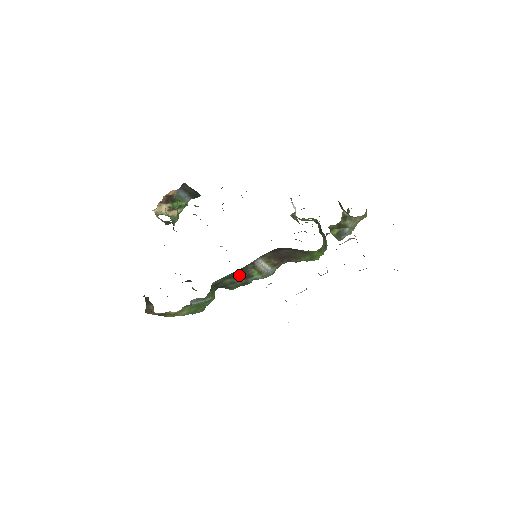
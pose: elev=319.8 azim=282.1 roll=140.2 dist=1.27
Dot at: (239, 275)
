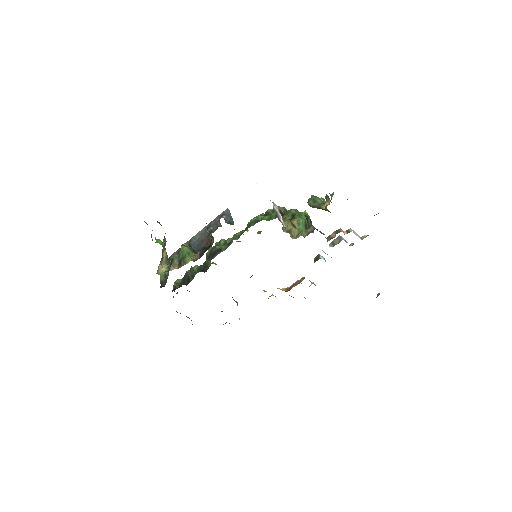
Dot at: occluded
